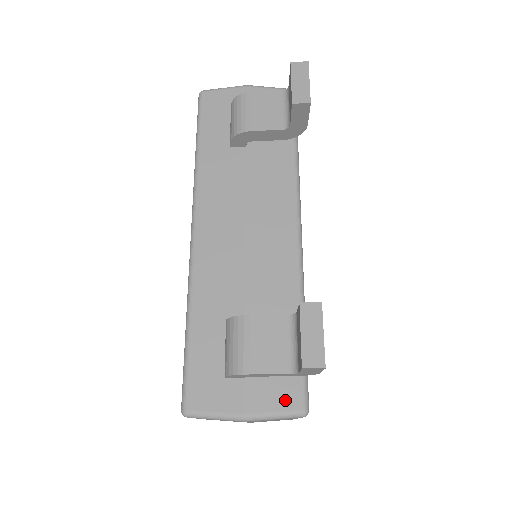
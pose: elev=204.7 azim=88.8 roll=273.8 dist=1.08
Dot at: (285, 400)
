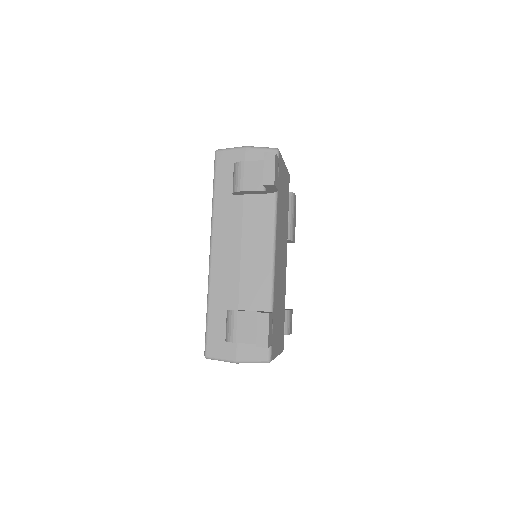
Dot at: (258, 354)
